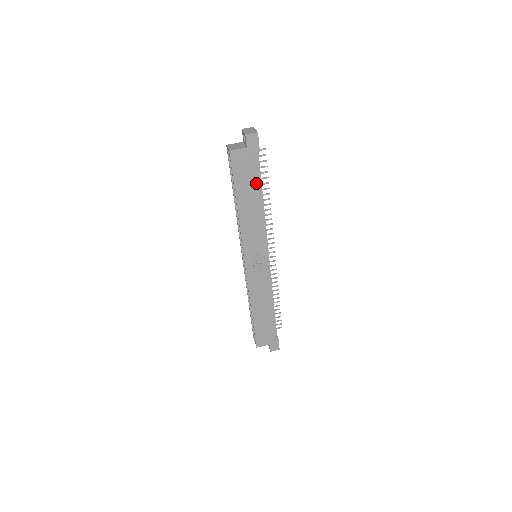
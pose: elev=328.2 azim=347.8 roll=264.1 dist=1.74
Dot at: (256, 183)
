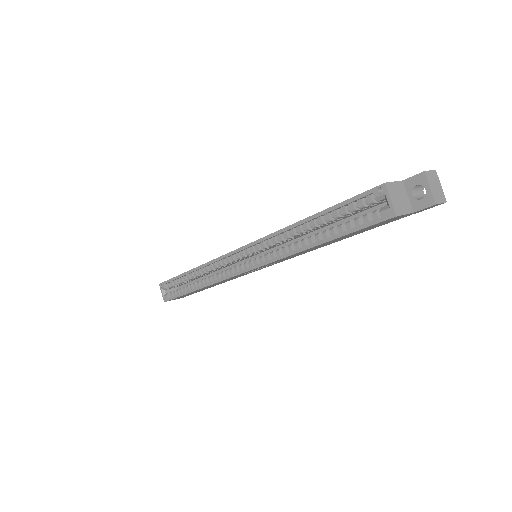
Dot at: (363, 231)
